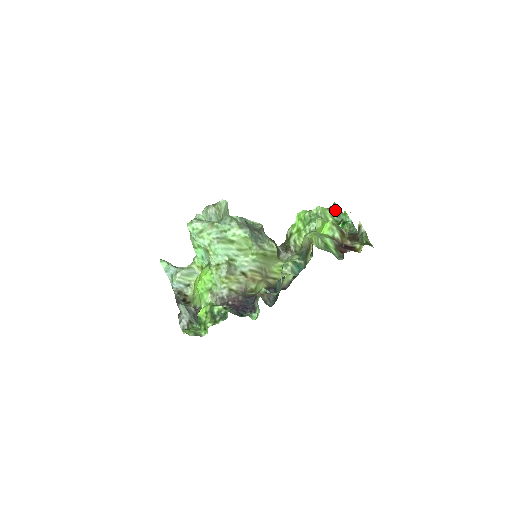
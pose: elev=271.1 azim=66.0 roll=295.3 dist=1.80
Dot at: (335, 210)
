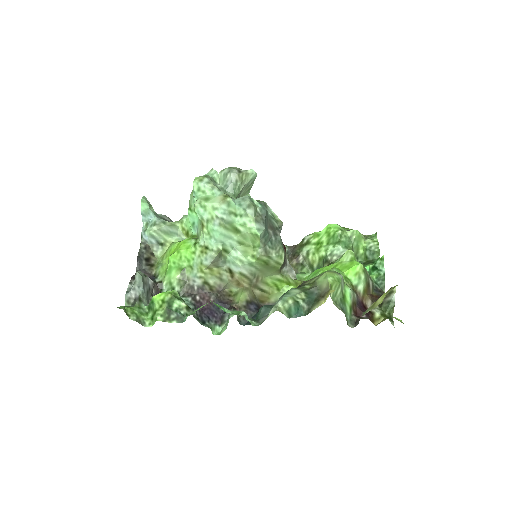
Dot at: (372, 244)
